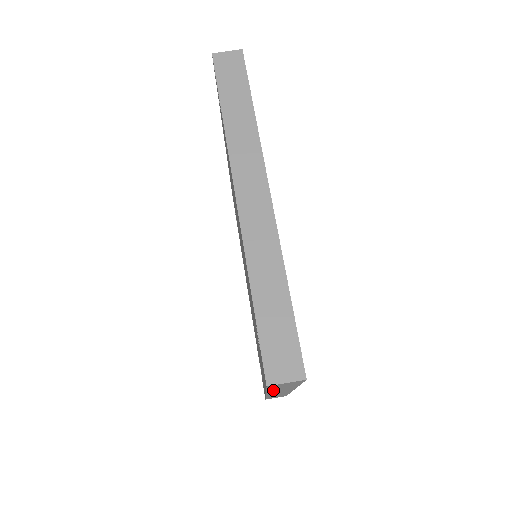
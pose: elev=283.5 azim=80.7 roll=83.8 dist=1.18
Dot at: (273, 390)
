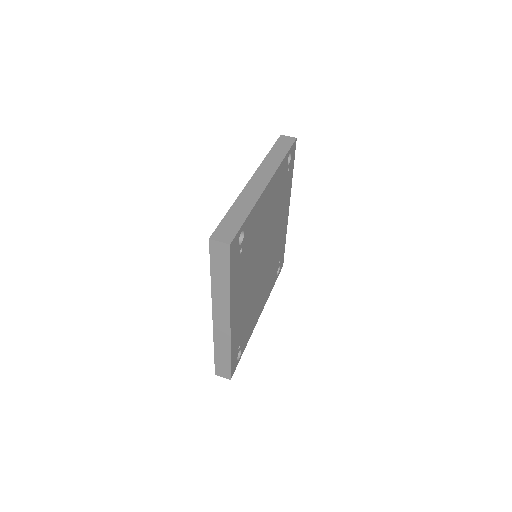
Dot at: (215, 284)
